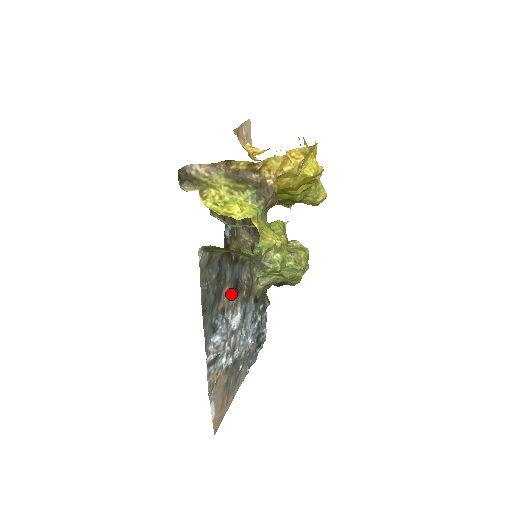
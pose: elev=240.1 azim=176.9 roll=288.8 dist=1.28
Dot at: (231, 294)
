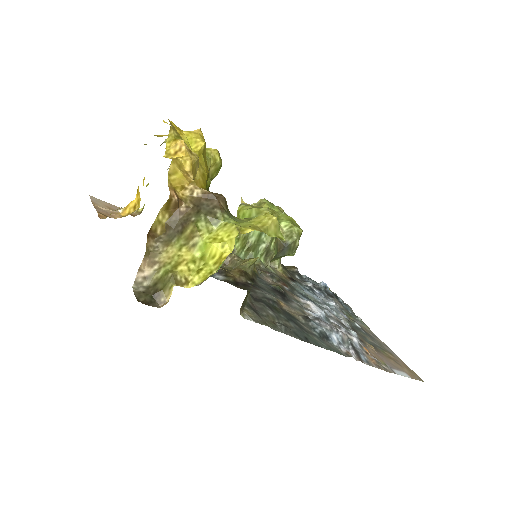
Dot at: (287, 302)
